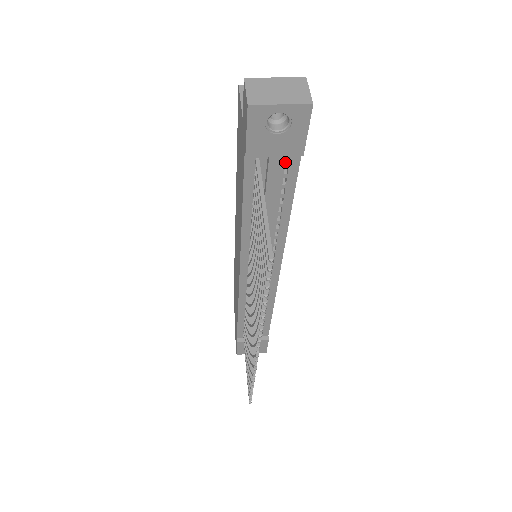
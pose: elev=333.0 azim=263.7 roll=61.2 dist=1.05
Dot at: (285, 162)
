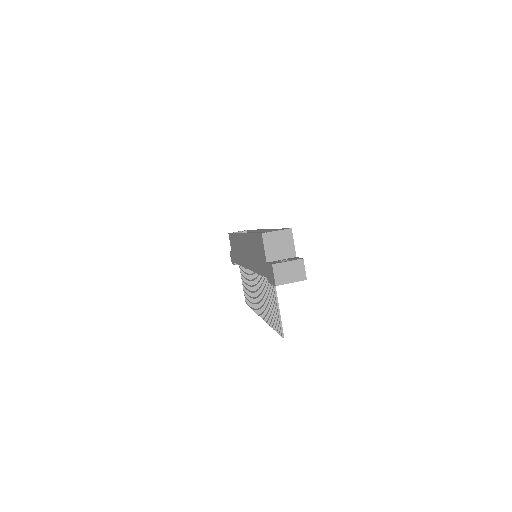
Dot at: occluded
